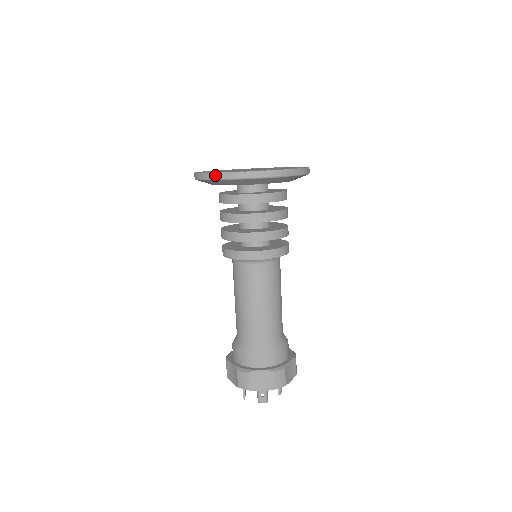
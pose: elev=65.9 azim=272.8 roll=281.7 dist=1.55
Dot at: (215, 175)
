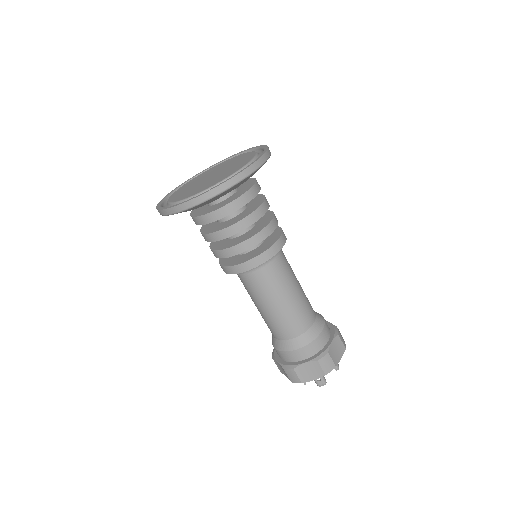
Dot at: (170, 210)
